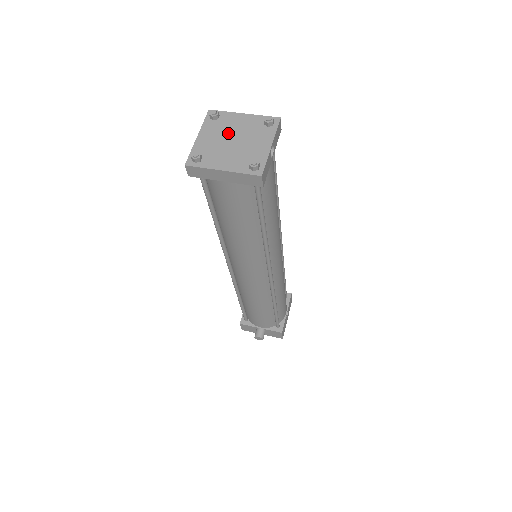
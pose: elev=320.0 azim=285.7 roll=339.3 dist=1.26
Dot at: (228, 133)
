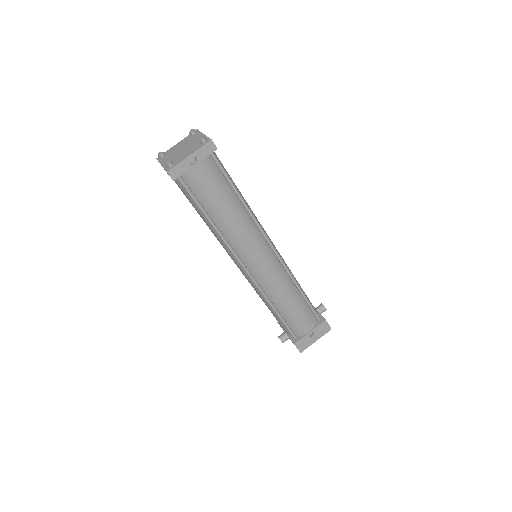
Dot at: (186, 144)
